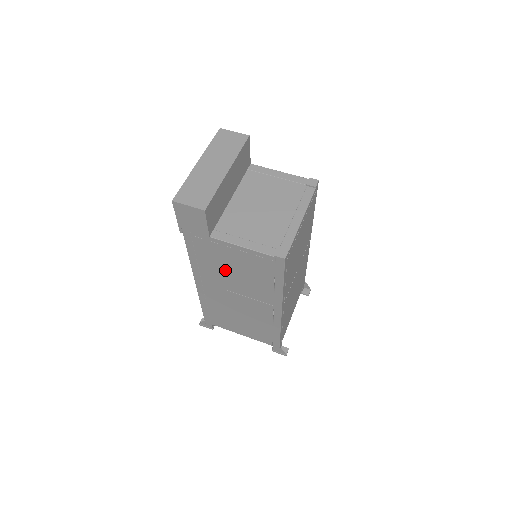
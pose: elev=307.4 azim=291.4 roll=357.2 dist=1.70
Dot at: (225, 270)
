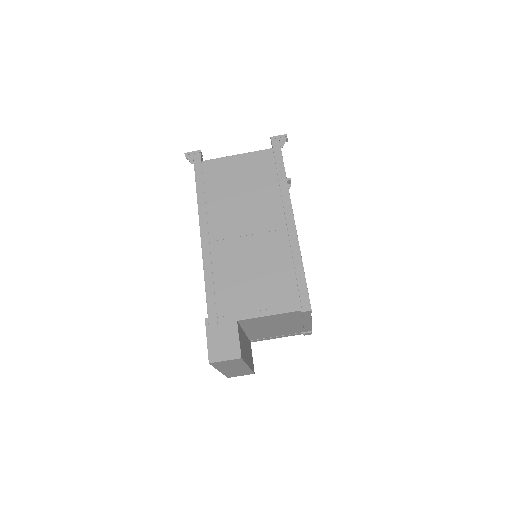
Dot at: occluded
